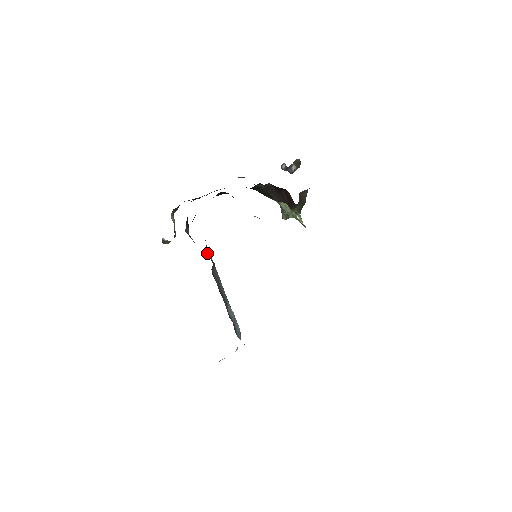
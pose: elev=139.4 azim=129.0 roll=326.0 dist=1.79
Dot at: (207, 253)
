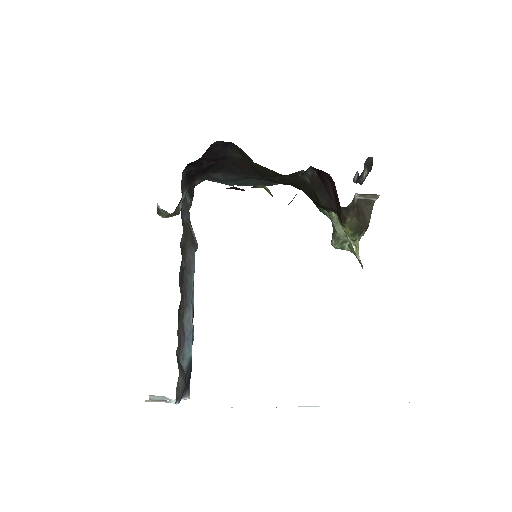
Dot at: (183, 217)
